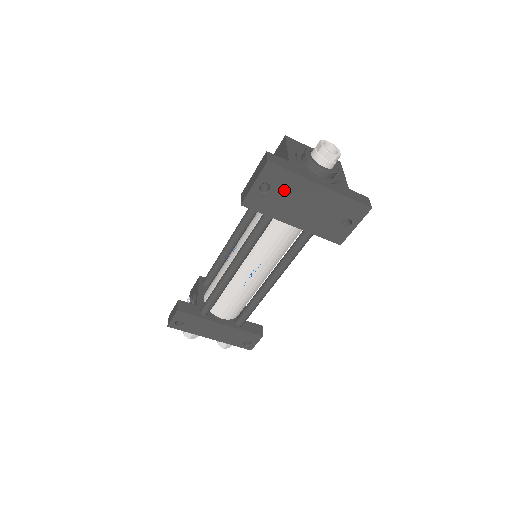
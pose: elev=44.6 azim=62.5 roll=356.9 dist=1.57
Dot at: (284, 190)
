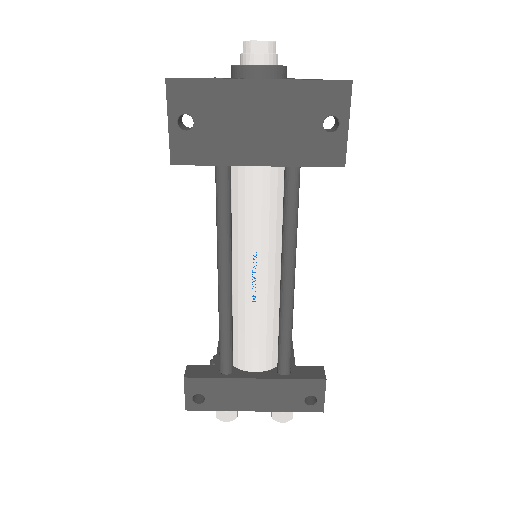
Dot at: (212, 113)
